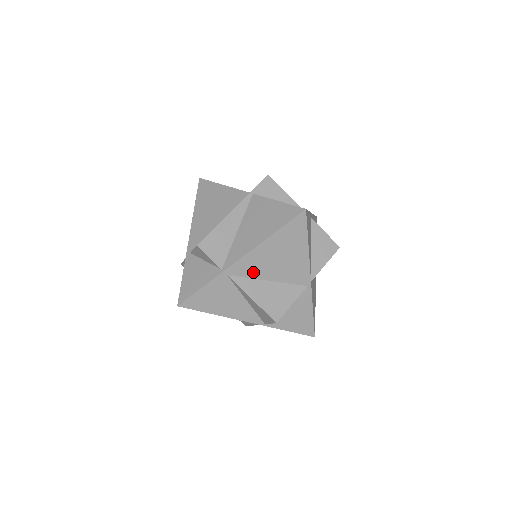
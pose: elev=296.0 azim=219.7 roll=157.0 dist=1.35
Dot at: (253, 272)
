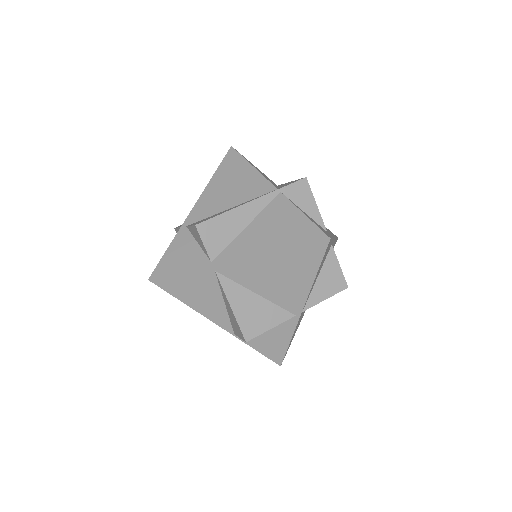
Dot at: (244, 279)
